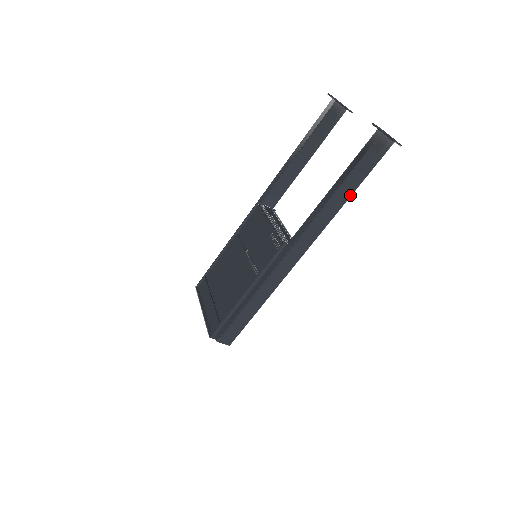
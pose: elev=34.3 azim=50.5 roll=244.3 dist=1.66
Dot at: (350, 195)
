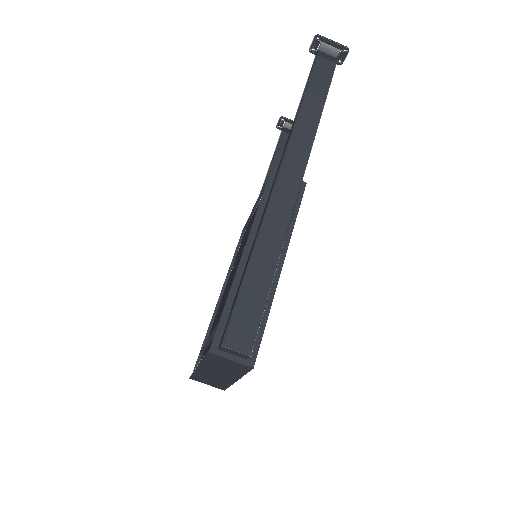
Dot at: (324, 100)
